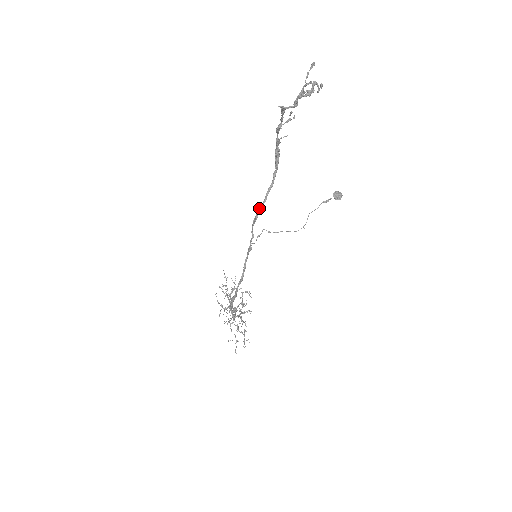
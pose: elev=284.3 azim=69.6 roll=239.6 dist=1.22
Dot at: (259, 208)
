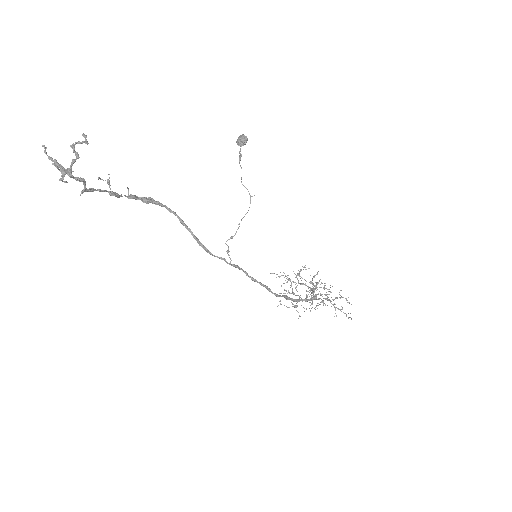
Dot at: occluded
